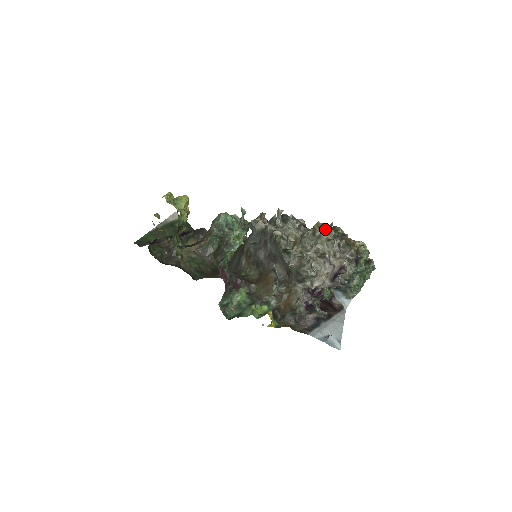
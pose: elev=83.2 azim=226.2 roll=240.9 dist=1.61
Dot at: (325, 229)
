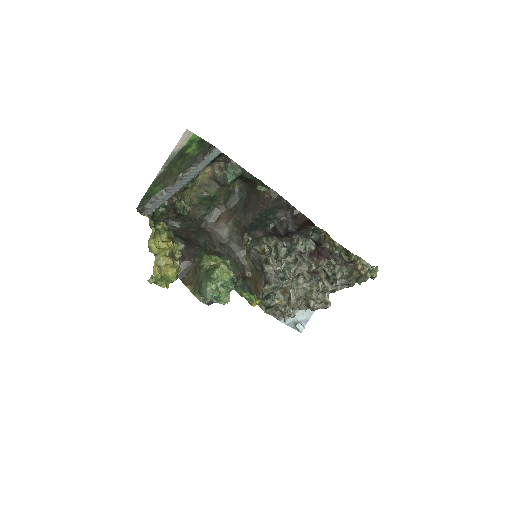
Dot at: occluded
